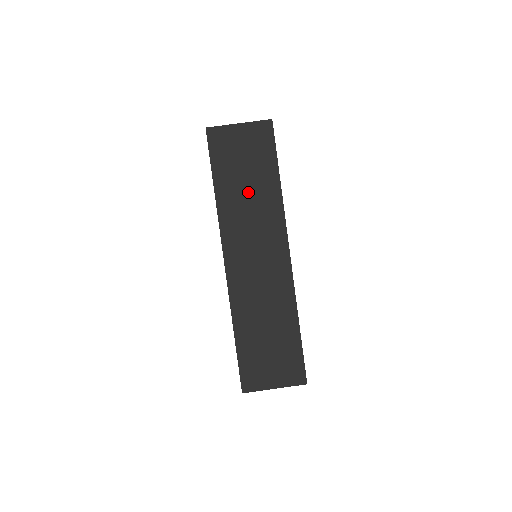
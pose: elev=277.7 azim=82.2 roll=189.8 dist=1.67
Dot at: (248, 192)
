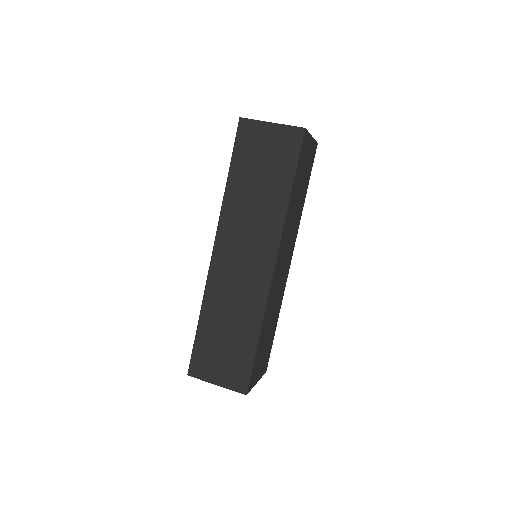
Dot at: (257, 193)
